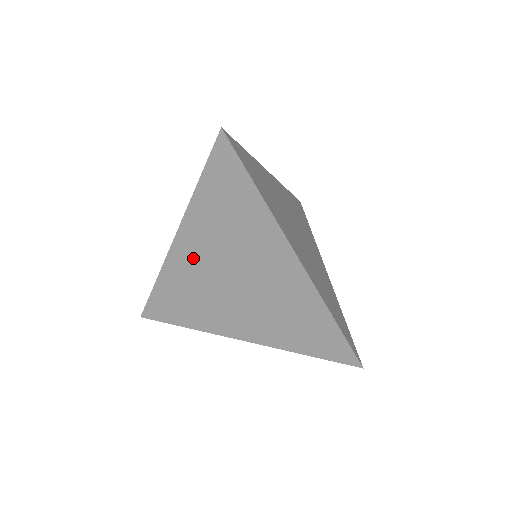
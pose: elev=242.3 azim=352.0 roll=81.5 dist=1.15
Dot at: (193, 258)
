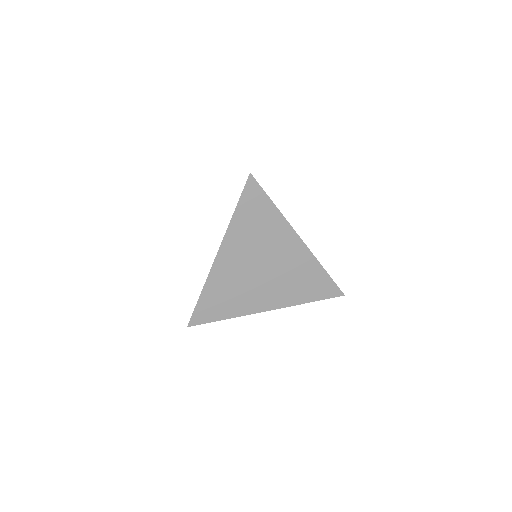
Dot at: (231, 263)
